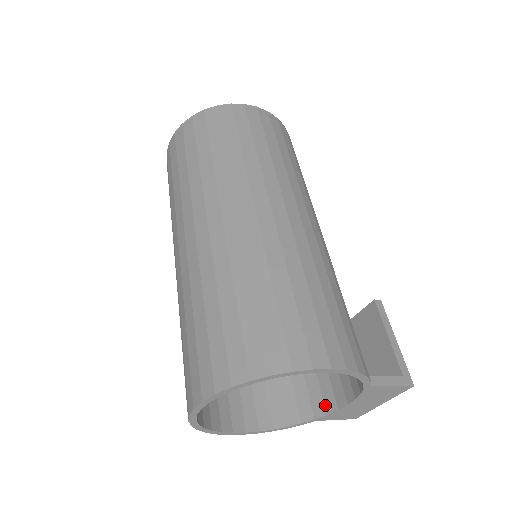
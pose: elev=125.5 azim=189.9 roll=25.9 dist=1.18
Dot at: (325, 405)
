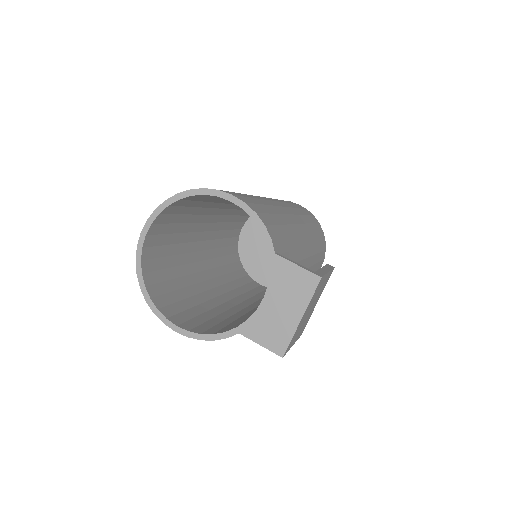
Dot at: occluded
